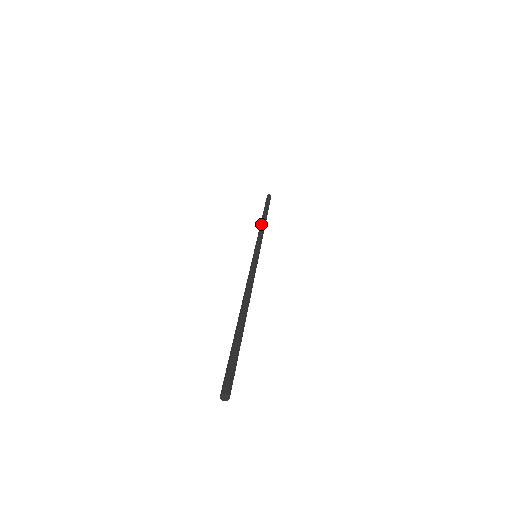
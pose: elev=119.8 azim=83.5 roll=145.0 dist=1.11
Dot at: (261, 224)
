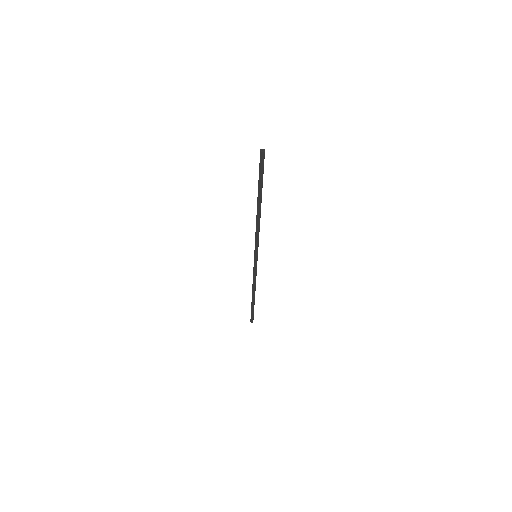
Dot at: occluded
